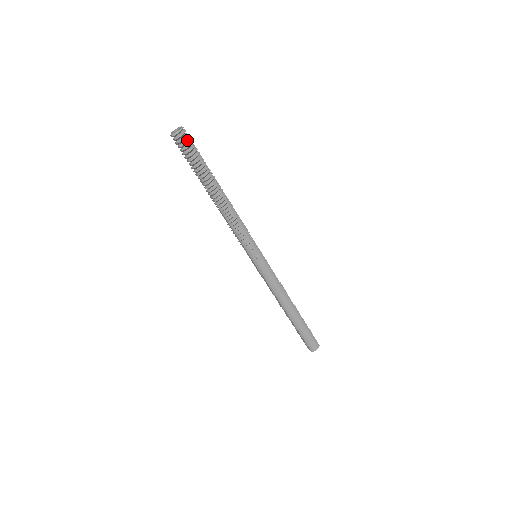
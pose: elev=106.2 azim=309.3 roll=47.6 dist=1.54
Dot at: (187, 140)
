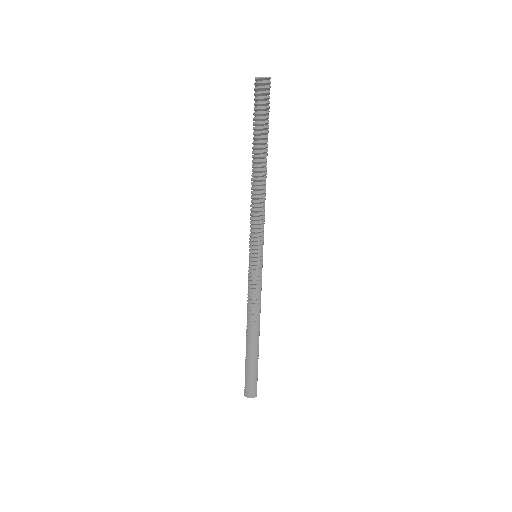
Dot at: (265, 92)
